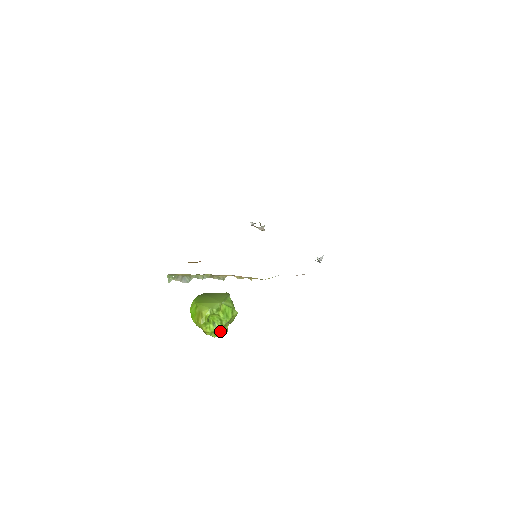
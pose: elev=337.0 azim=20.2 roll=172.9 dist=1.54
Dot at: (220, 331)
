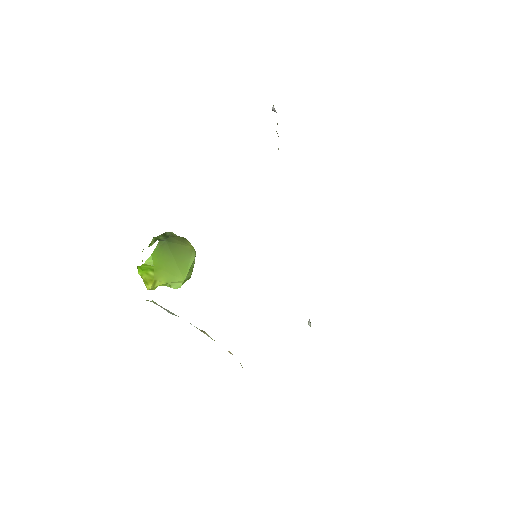
Dot at: occluded
